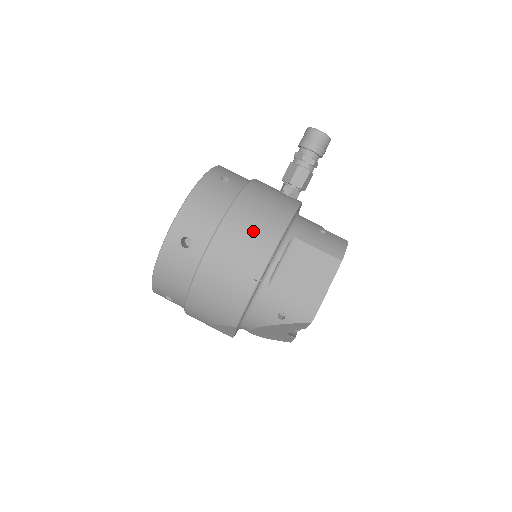
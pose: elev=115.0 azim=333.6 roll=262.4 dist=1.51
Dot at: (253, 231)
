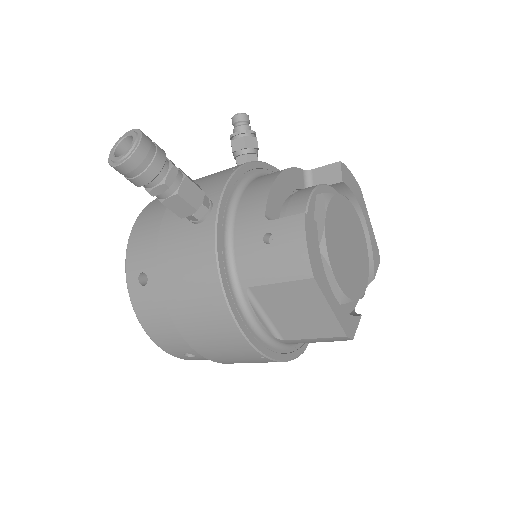
Dot at: (210, 331)
